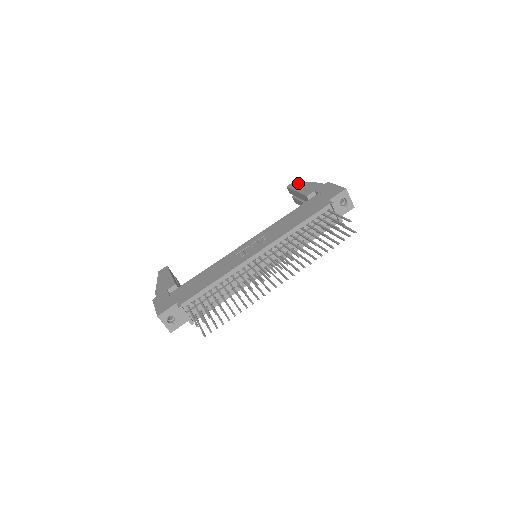
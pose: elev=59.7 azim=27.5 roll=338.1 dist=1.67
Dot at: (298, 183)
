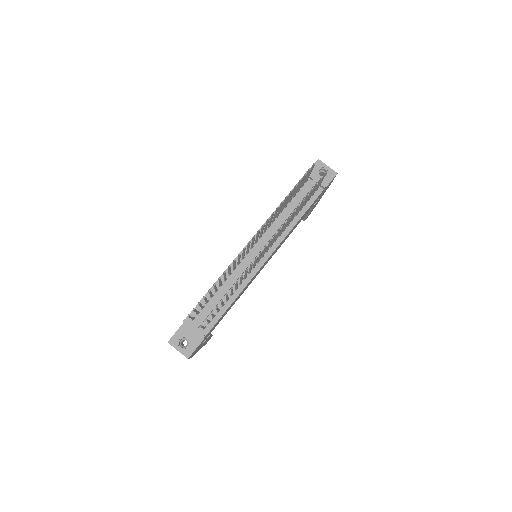
Dot at: occluded
